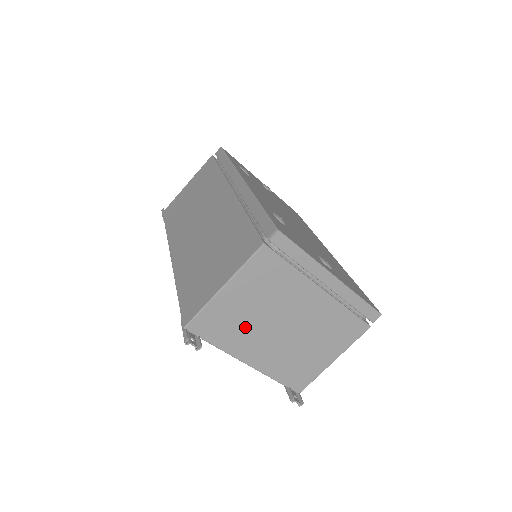
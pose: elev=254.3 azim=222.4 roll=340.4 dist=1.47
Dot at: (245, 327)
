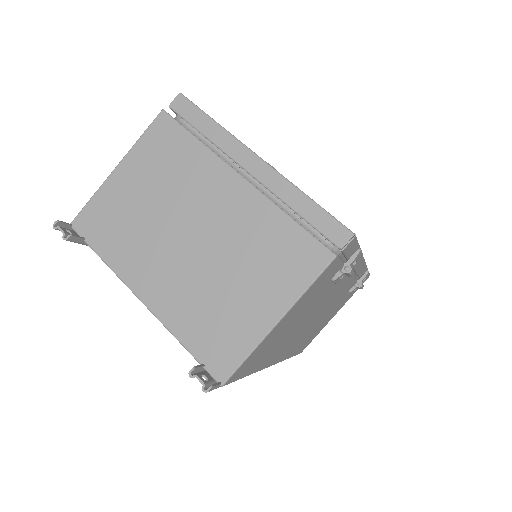
Dot at: (139, 231)
